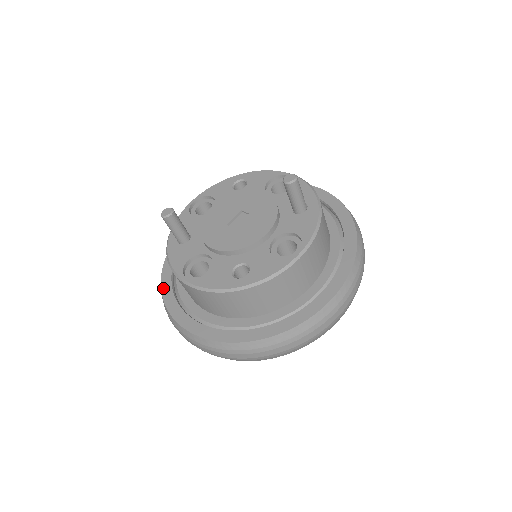
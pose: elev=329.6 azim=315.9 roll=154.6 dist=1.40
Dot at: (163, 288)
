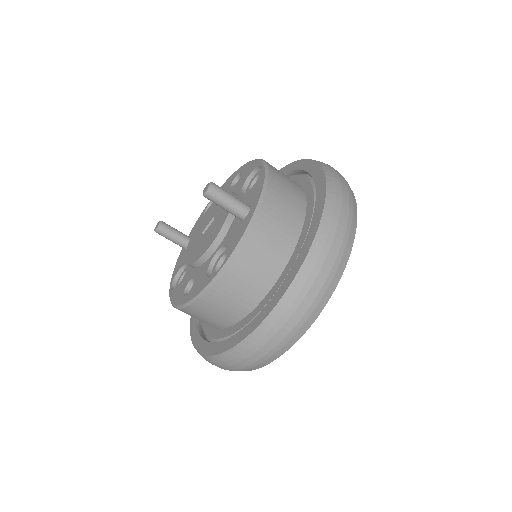
Dot at: occluded
